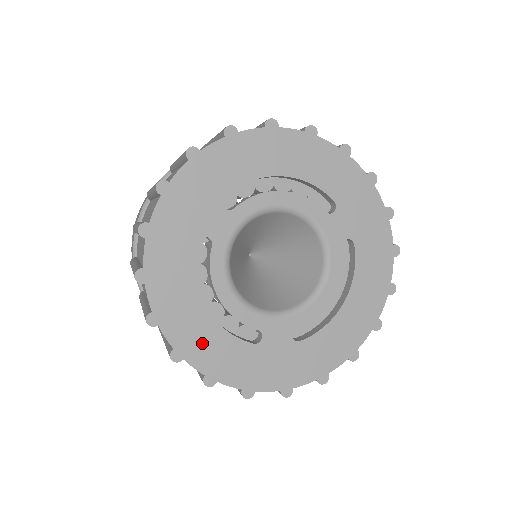
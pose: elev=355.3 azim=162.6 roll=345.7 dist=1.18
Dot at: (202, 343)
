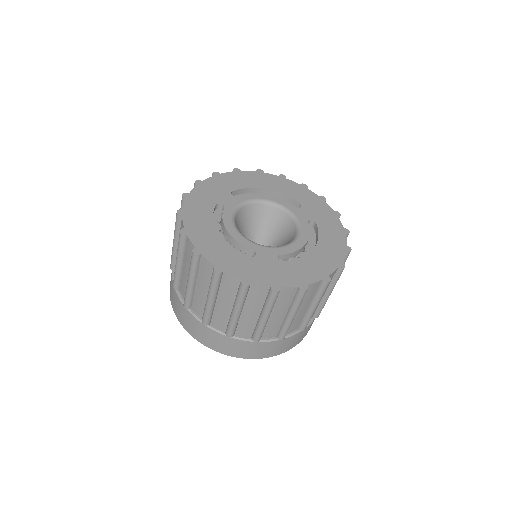
Dot at: (215, 249)
